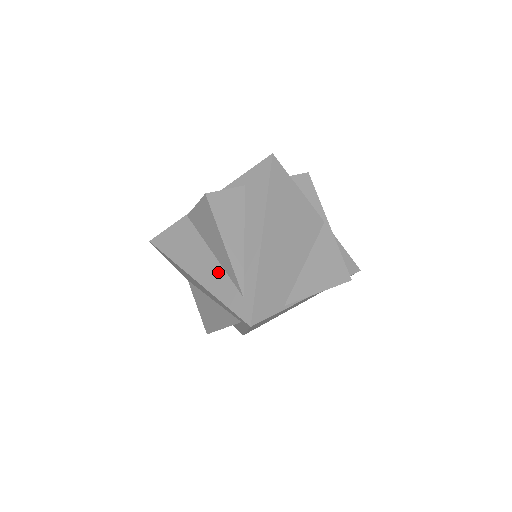
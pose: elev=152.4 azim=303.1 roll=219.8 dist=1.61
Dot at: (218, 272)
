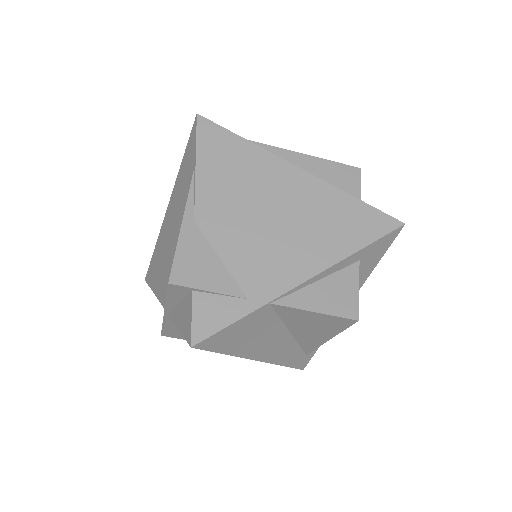
Dot at: (290, 347)
